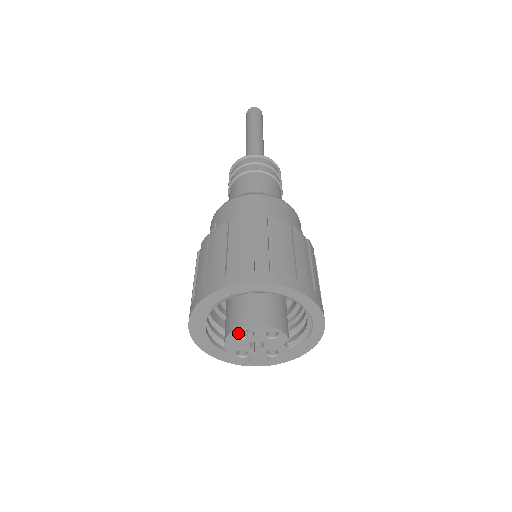
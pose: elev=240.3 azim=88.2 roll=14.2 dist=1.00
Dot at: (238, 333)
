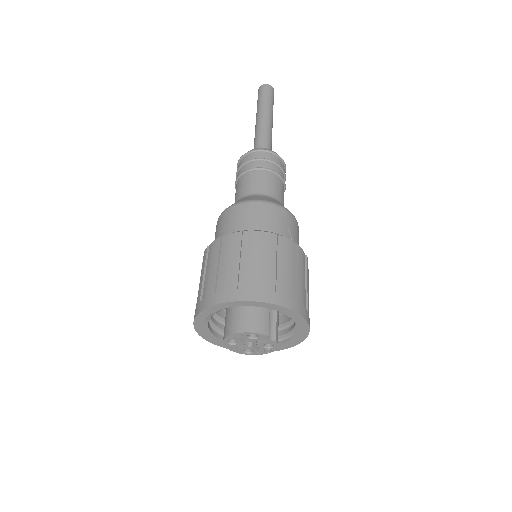
Dot at: occluded
